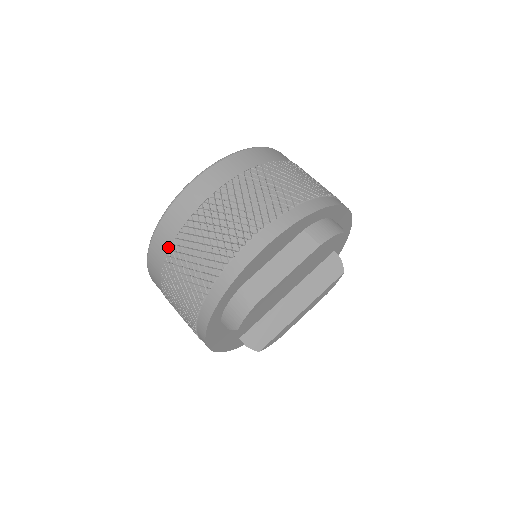
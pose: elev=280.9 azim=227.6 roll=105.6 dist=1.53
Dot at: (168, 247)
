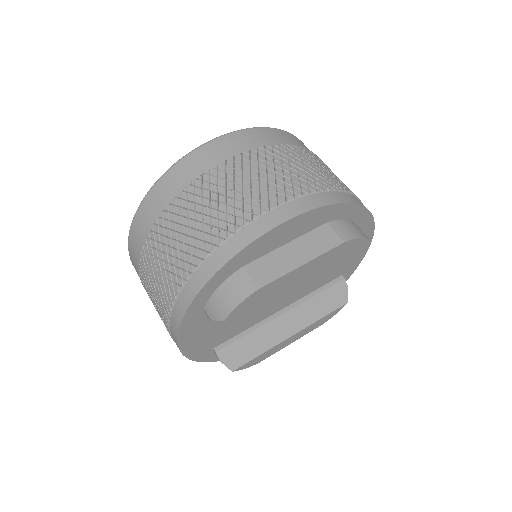
Dot at: (163, 207)
